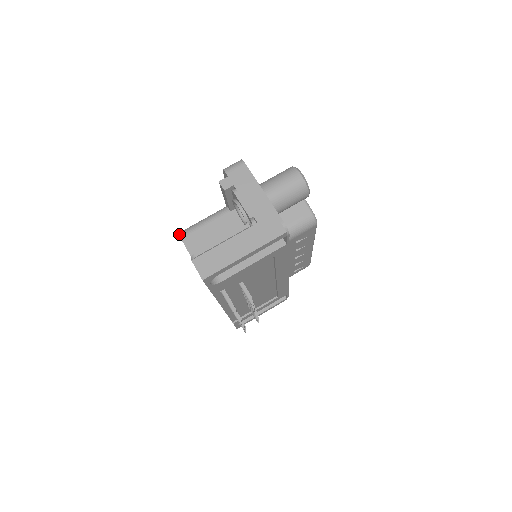
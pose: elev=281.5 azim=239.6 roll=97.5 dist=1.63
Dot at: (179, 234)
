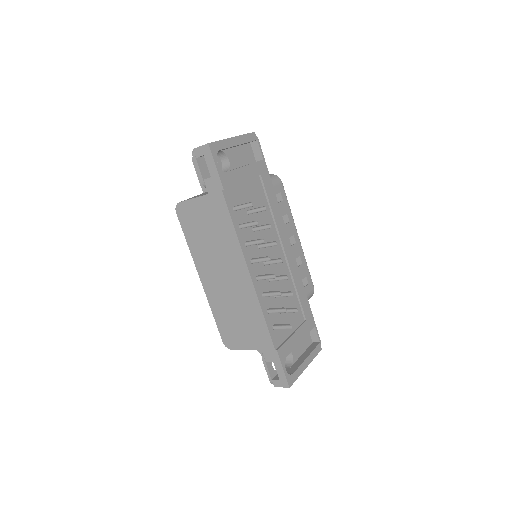
Dot at: occluded
